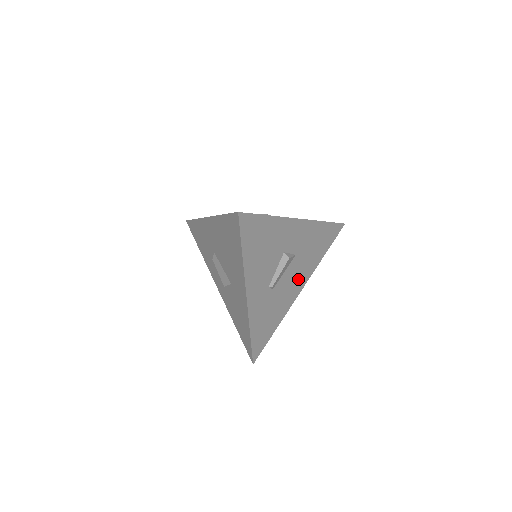
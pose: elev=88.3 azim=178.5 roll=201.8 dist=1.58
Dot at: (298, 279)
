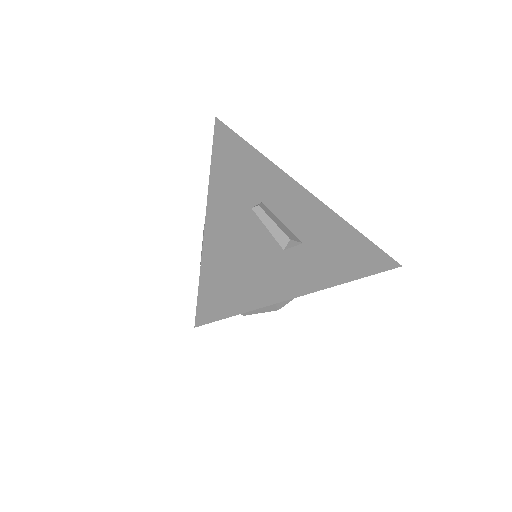
Dot at: occluded
